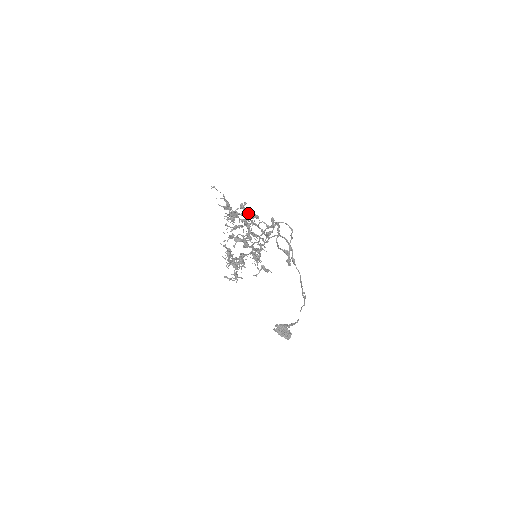
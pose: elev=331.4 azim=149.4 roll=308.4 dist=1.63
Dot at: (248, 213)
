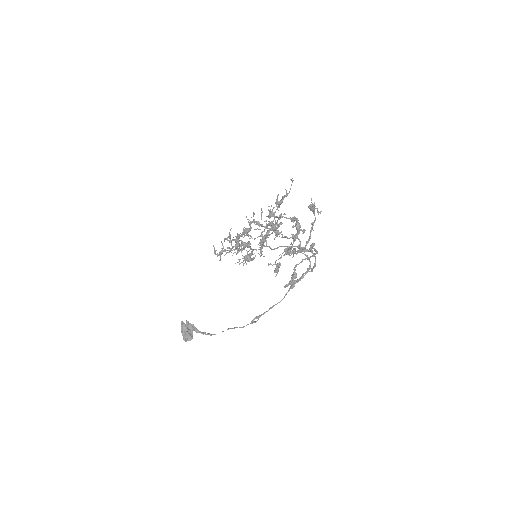
Dot at: (279, 225)
